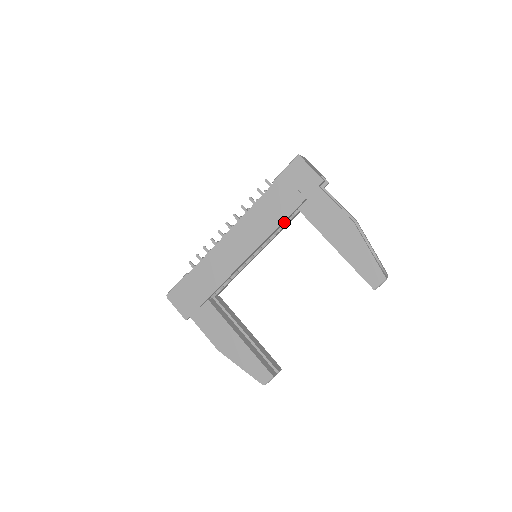
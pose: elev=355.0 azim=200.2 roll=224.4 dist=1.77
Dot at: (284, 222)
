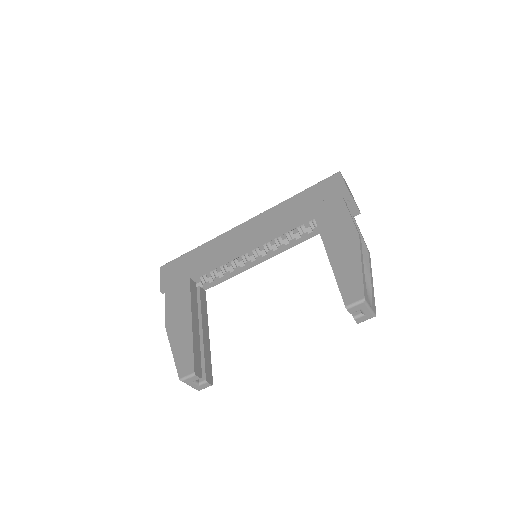
Dot at: (296, 227)
